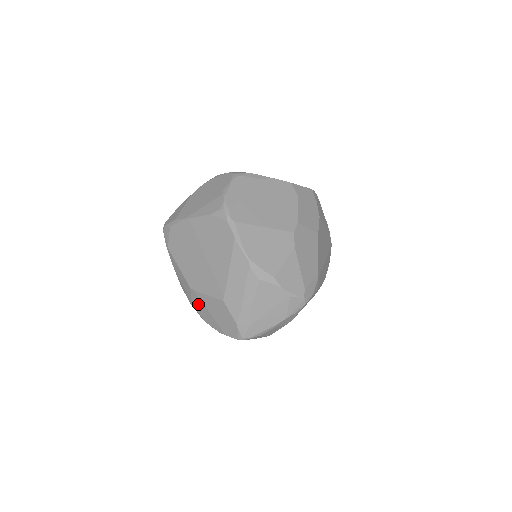
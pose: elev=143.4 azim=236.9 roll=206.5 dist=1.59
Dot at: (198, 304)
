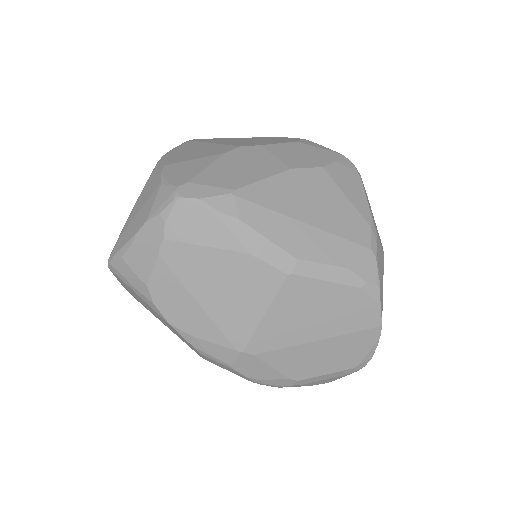
Dot at: occluded
